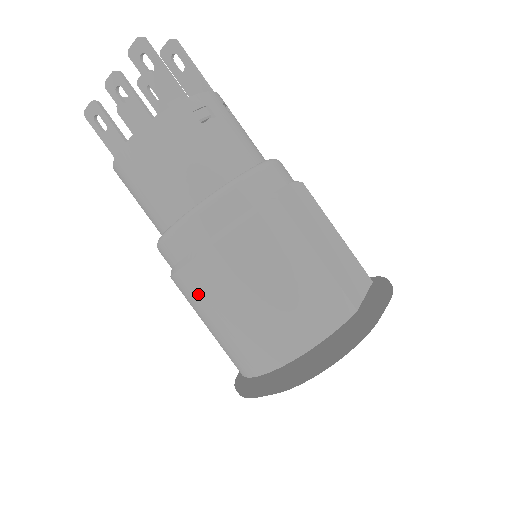
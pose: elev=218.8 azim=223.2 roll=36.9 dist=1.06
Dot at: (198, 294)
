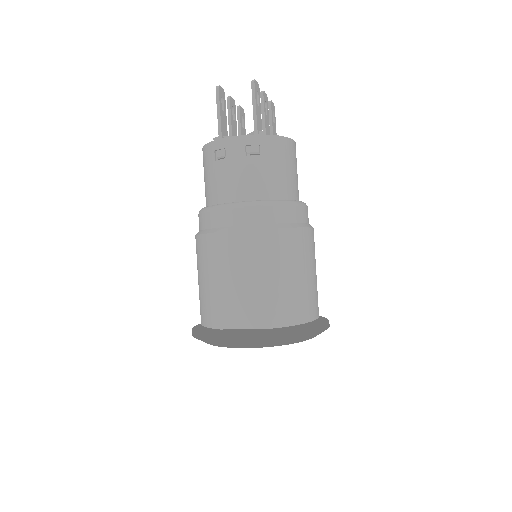
Dot at: occluded
